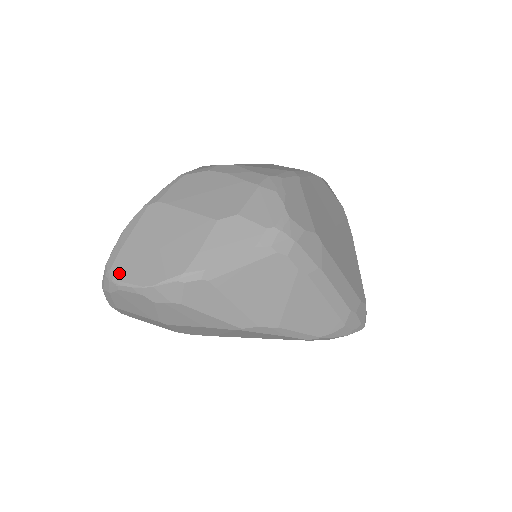
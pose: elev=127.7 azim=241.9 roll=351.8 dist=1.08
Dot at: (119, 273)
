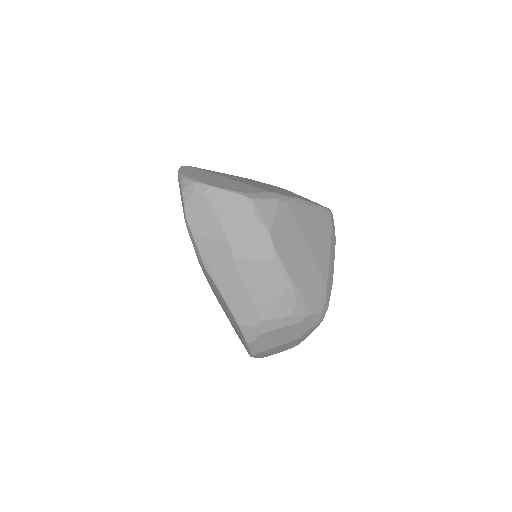
Dot at: occluded
